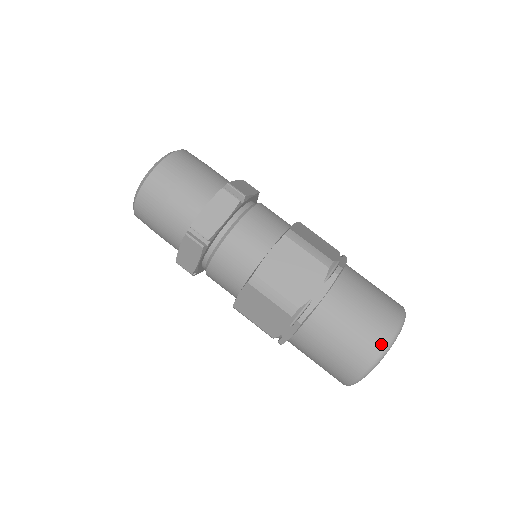
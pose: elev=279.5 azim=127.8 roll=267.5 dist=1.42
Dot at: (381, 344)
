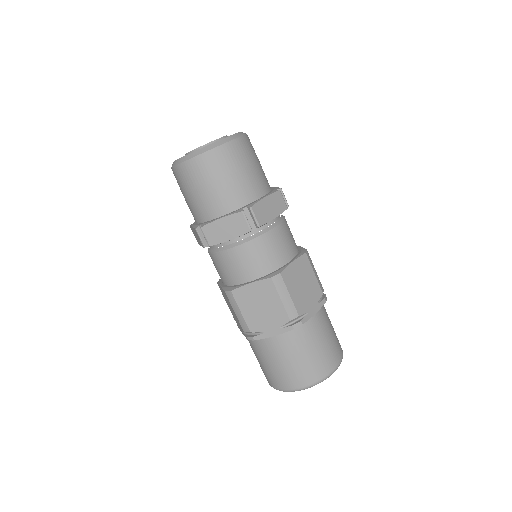
Dot at: (334, 366)
